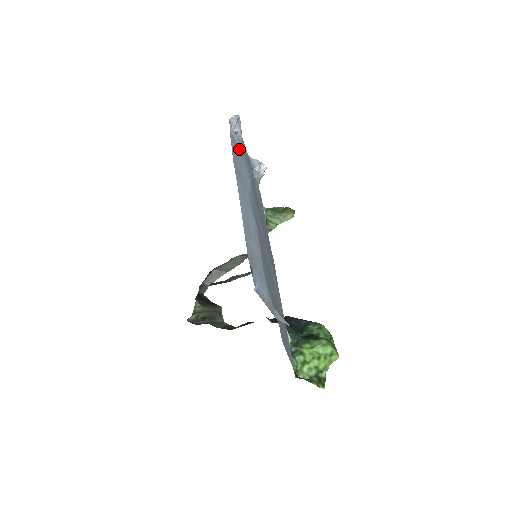
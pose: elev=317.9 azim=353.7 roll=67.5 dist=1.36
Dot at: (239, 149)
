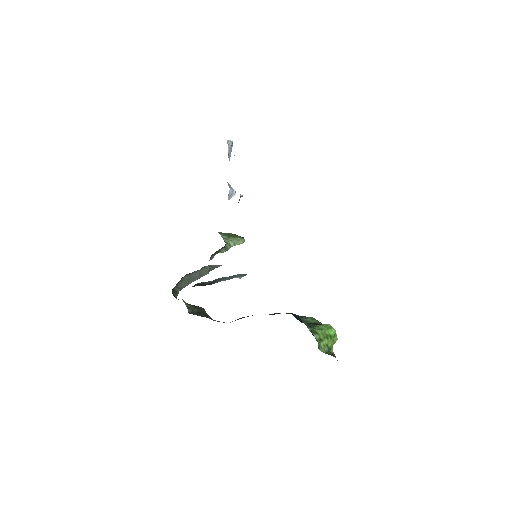
Dot at: occluded
